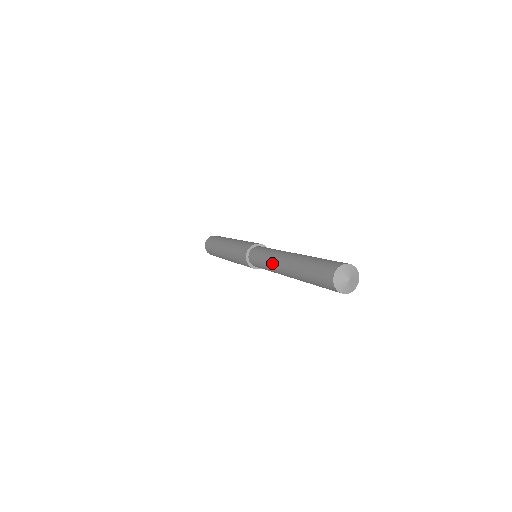
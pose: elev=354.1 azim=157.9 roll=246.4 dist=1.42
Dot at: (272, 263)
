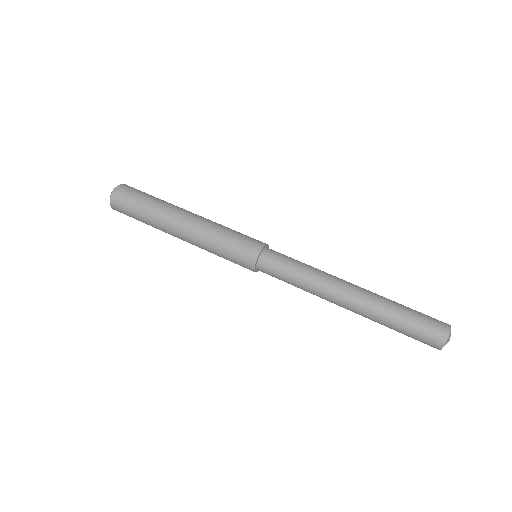
Dot at: (320, 295)
